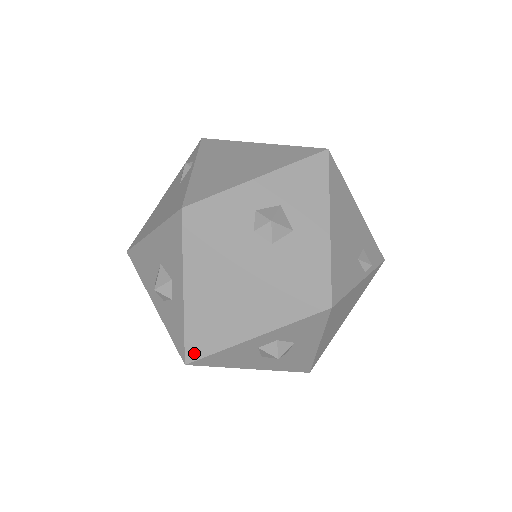
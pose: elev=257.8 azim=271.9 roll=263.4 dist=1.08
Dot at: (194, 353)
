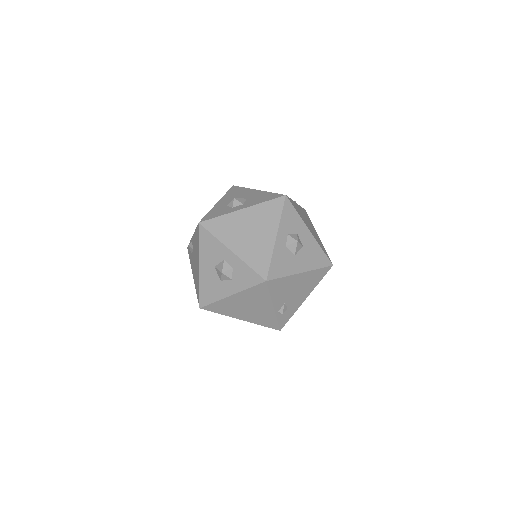
Dot at: (263, 271)
